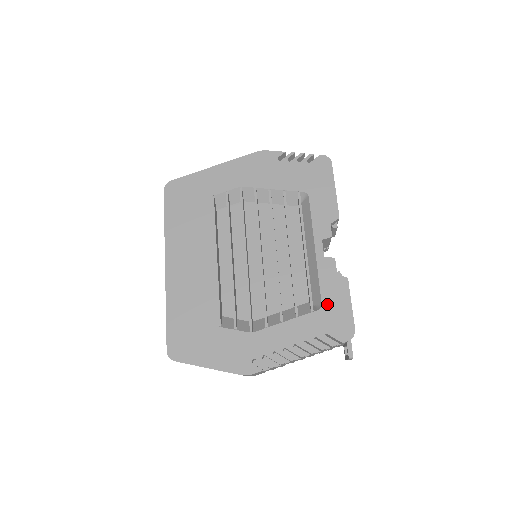
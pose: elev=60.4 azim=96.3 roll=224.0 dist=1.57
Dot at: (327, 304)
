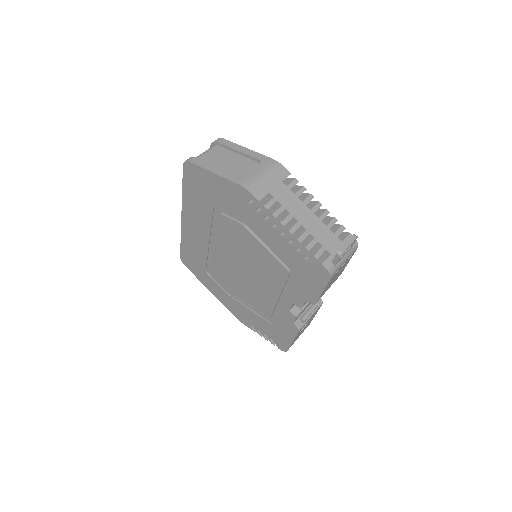
Dot at: occluded
